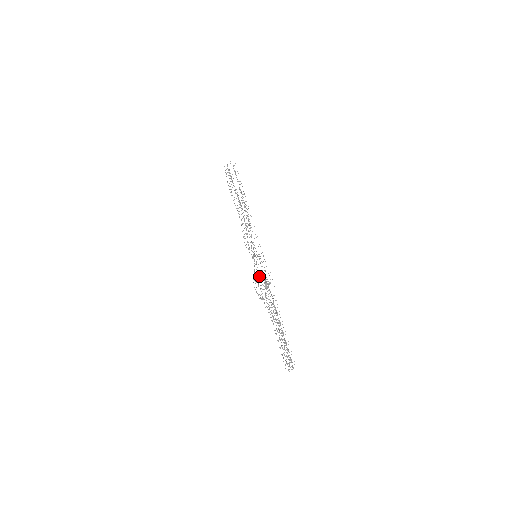
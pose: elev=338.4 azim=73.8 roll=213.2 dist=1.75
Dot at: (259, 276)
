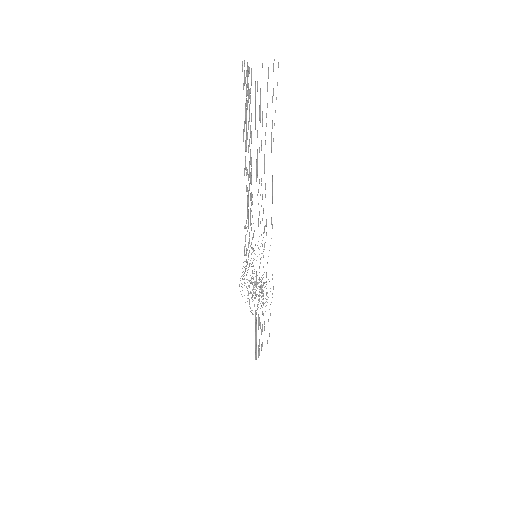
Dot at: occluded
